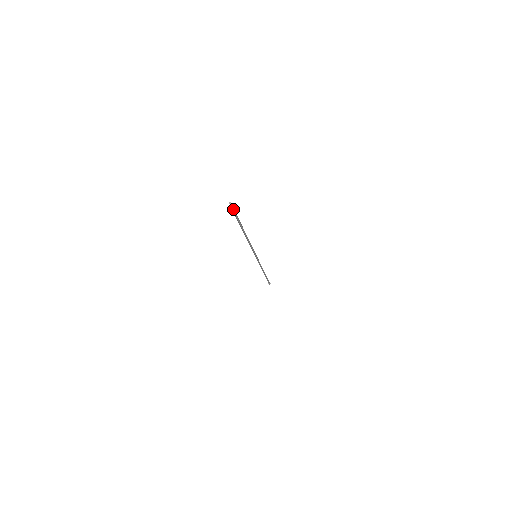
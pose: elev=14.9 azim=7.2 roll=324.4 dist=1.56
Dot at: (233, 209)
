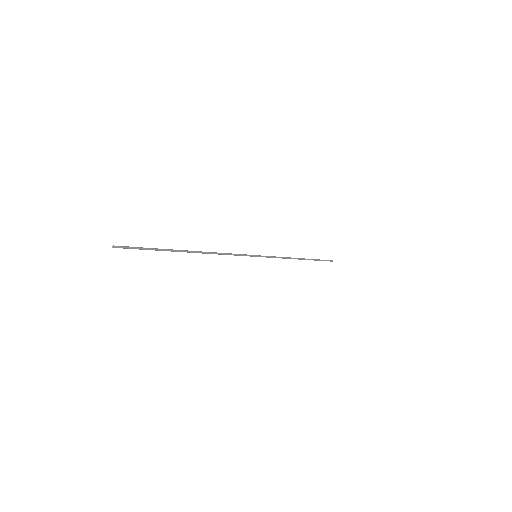
Dot at: (128, 248)
